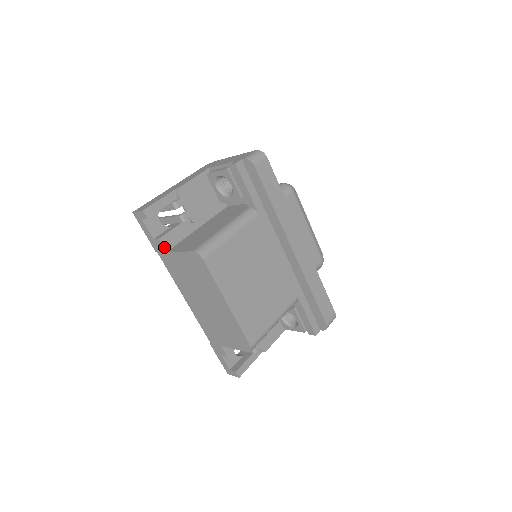
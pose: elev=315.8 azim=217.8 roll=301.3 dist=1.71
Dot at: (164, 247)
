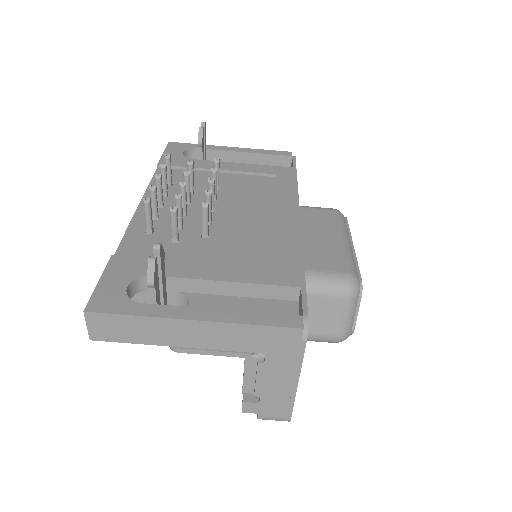
Dot at: occluded
